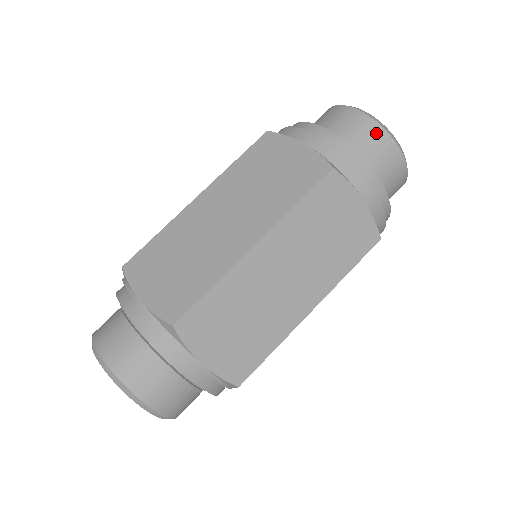
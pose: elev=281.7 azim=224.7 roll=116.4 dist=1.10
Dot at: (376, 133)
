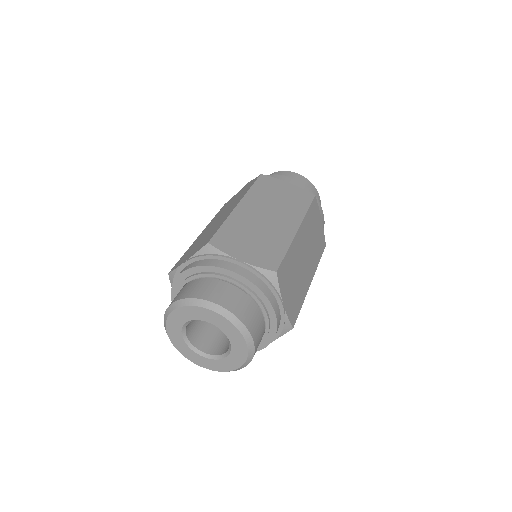
Dot at: (312, 187)
